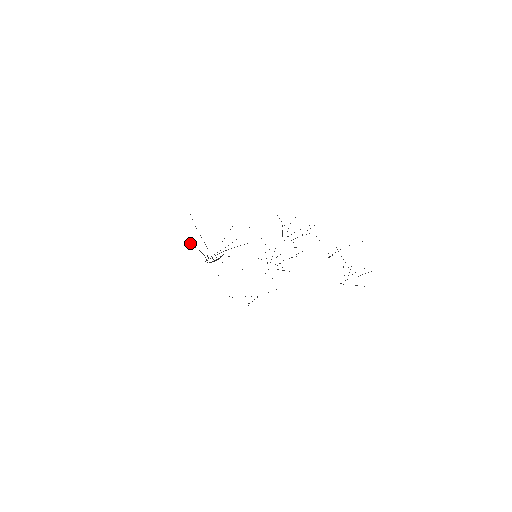
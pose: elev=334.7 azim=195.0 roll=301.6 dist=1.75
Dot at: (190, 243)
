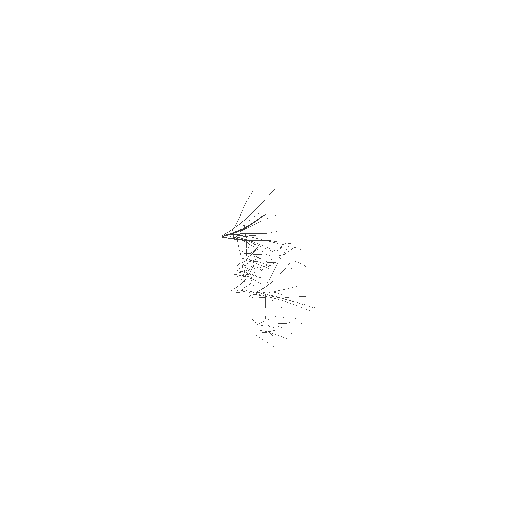
Dot at: occluded
